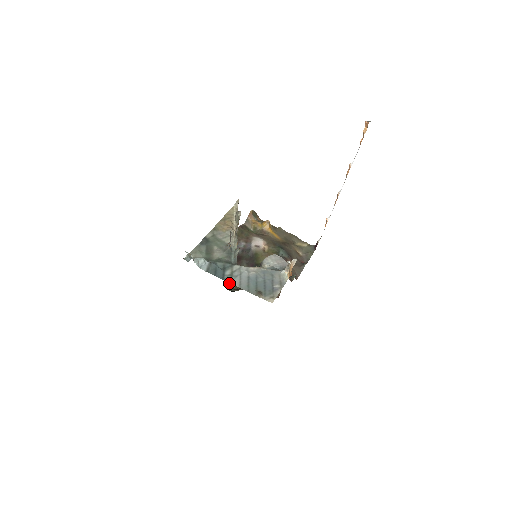
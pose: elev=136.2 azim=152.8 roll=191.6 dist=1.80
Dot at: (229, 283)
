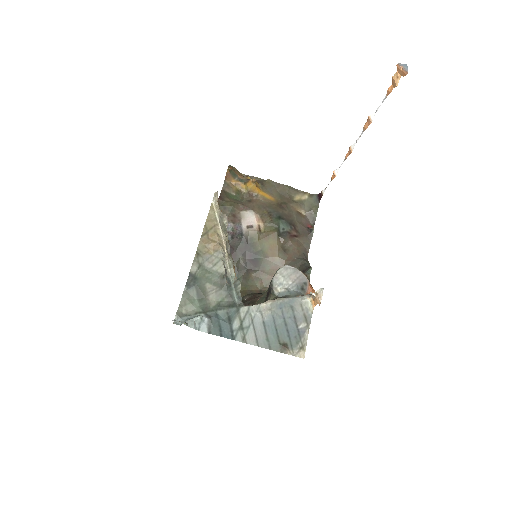
Dot at: occluded
